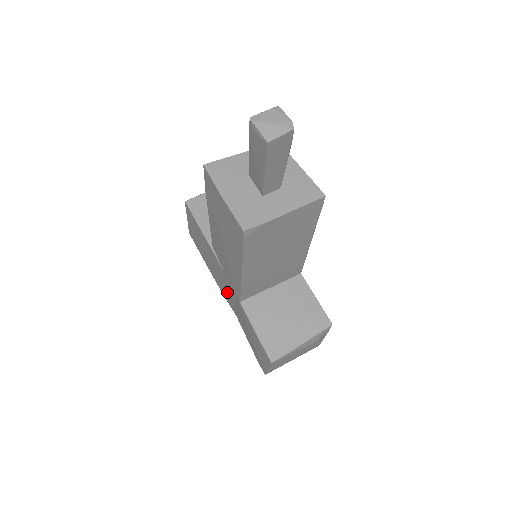
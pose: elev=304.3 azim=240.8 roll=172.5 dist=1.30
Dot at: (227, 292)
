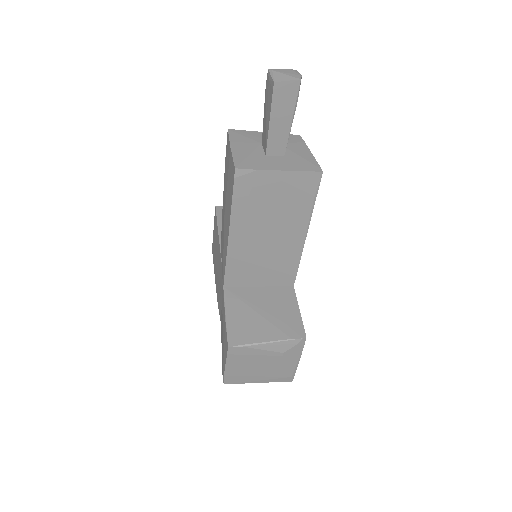
Dot at: occluded
